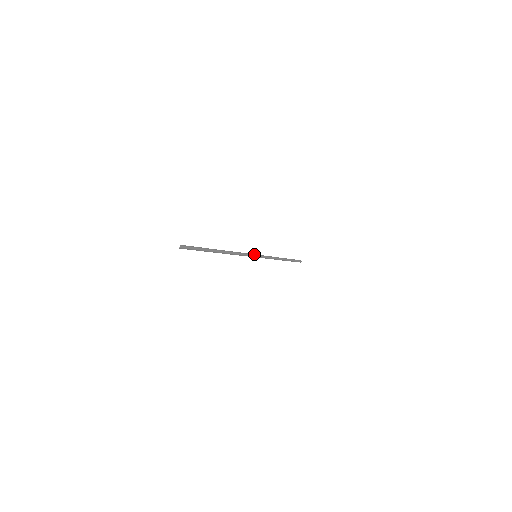
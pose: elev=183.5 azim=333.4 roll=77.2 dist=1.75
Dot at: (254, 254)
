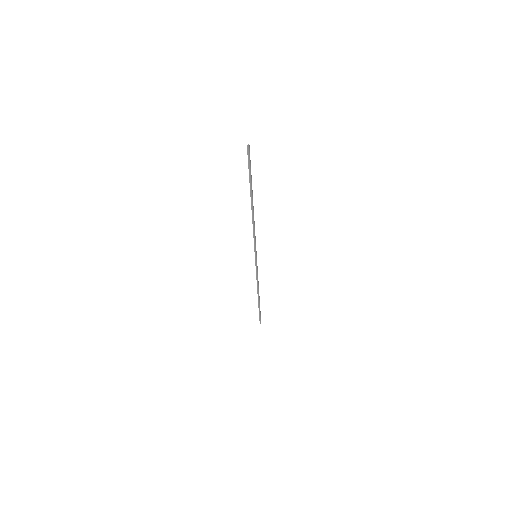
Dot at: (256, 252)
